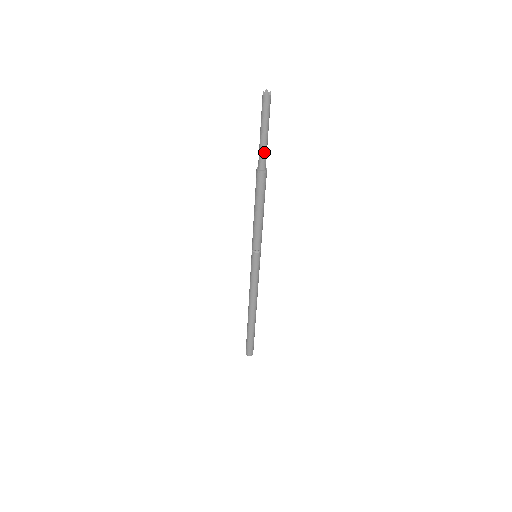
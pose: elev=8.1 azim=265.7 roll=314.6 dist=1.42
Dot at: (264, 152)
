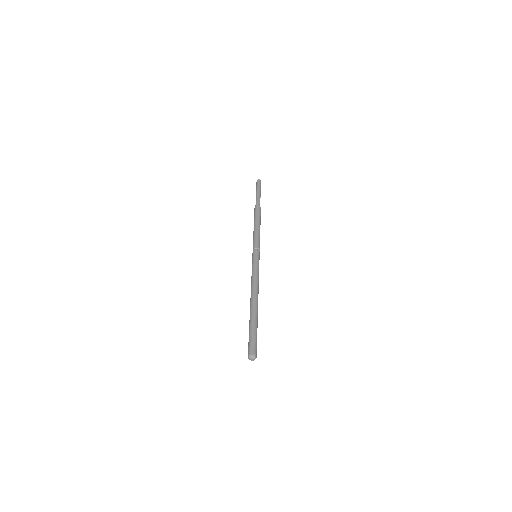
Dot at: (259, 199)
